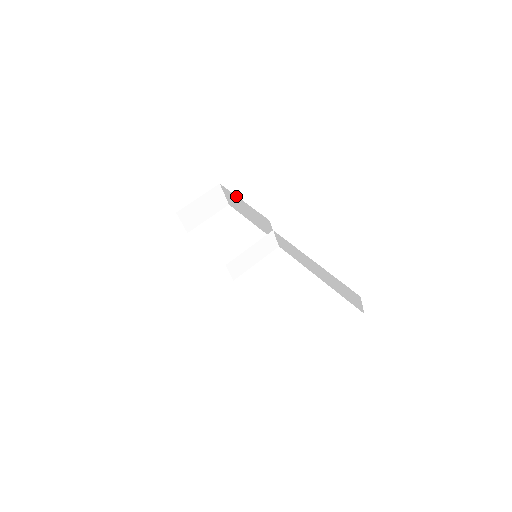
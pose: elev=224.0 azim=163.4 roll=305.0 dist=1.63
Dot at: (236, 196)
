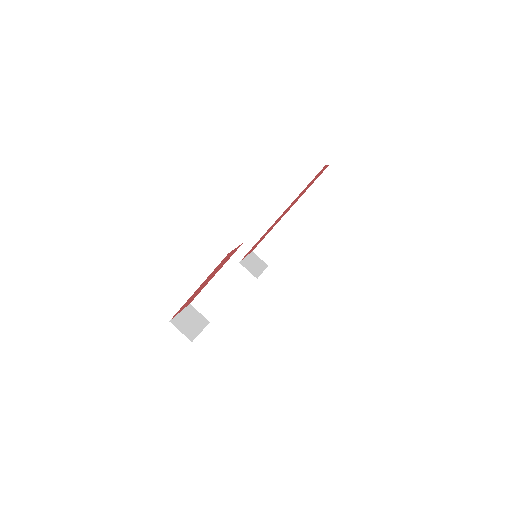
Dot at: (209, 283)
